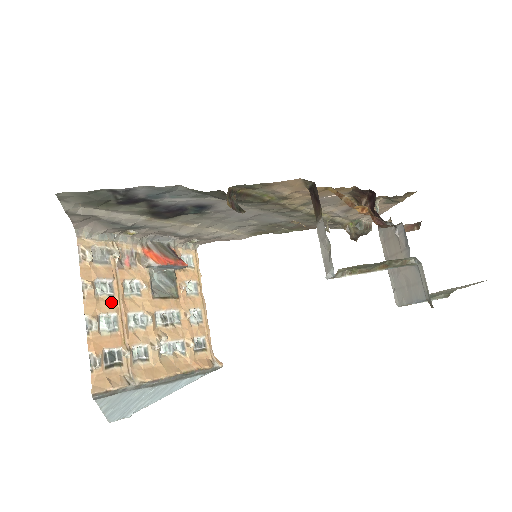
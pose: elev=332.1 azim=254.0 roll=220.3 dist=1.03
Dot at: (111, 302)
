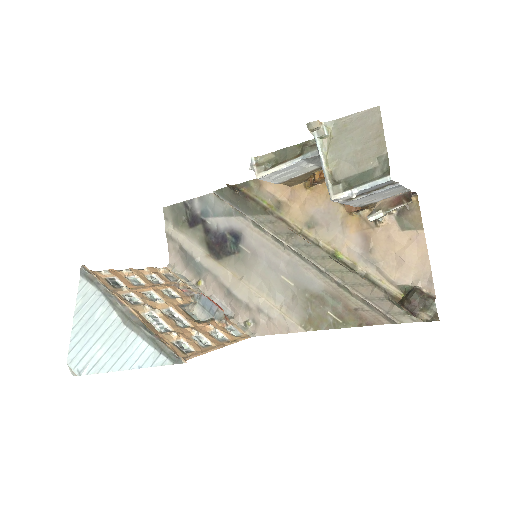
Dot at: (150, 282)
